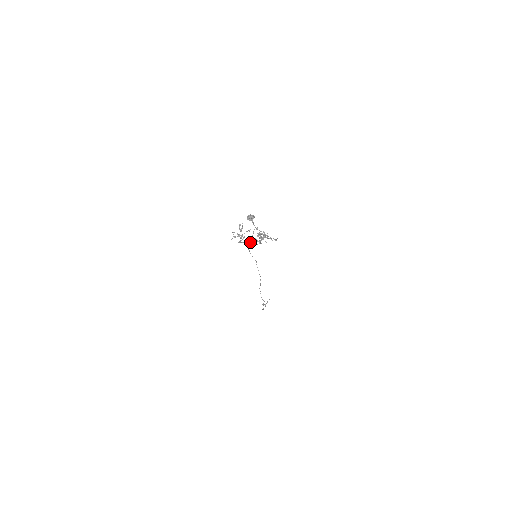
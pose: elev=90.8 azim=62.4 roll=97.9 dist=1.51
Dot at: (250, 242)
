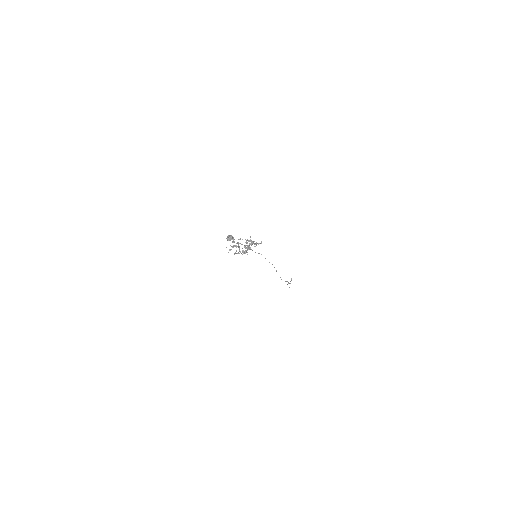
Dot at: (242, 252)
